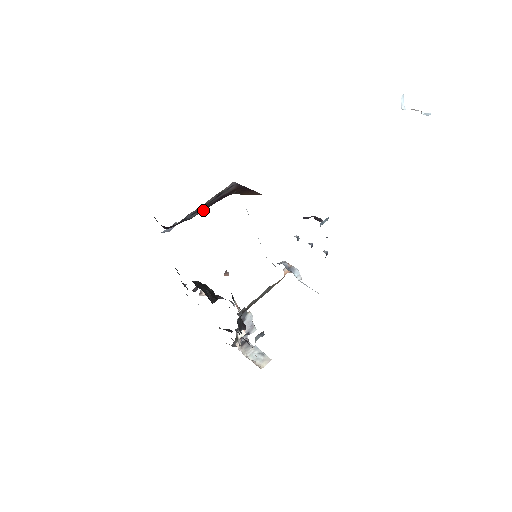
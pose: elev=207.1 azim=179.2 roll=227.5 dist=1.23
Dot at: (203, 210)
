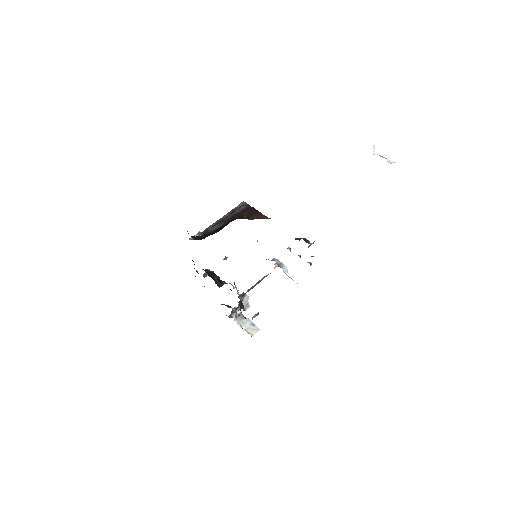
Dot at: (221, 225)
